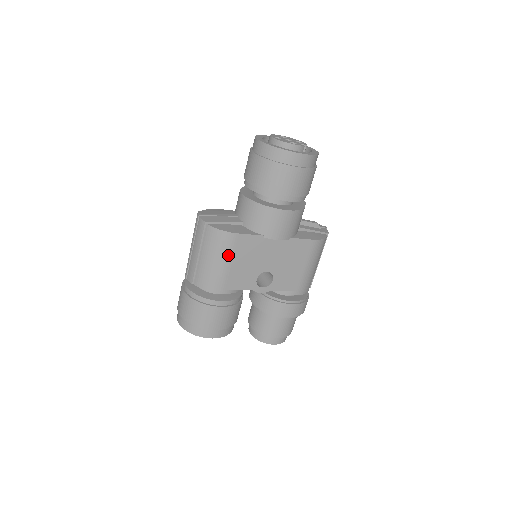
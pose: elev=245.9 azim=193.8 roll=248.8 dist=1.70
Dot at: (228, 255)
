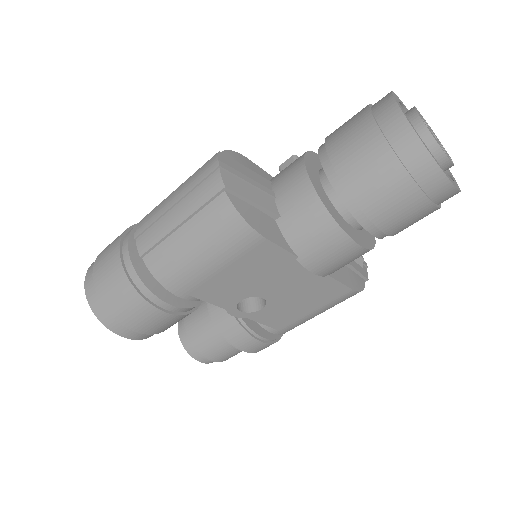
Dot at: (227, 257)
